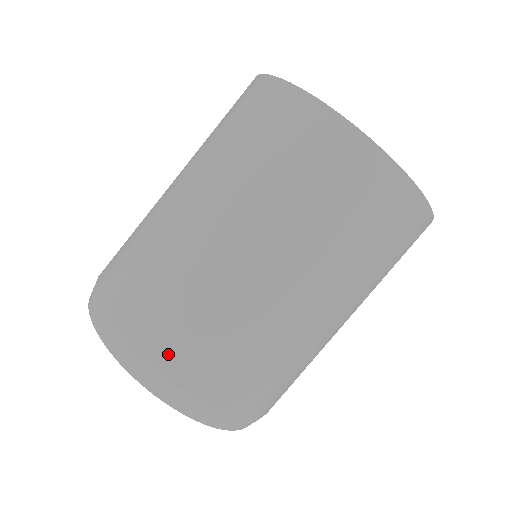
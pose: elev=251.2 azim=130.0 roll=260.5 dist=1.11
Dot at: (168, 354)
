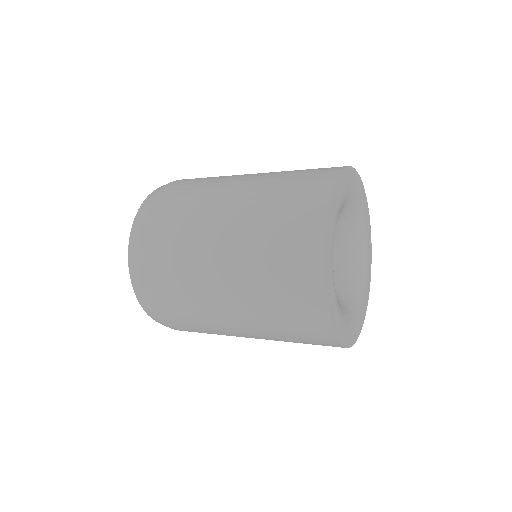
Dot at: (154, 298)
